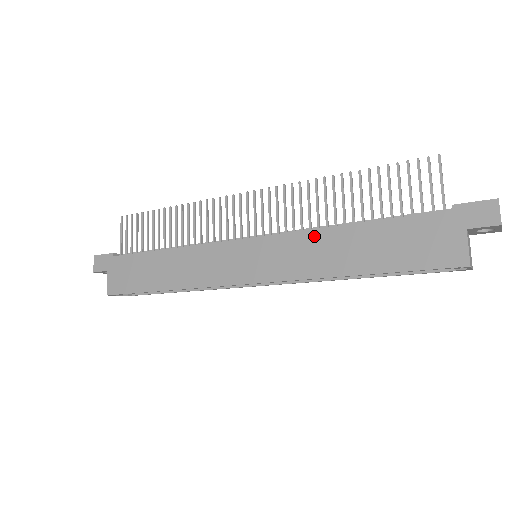
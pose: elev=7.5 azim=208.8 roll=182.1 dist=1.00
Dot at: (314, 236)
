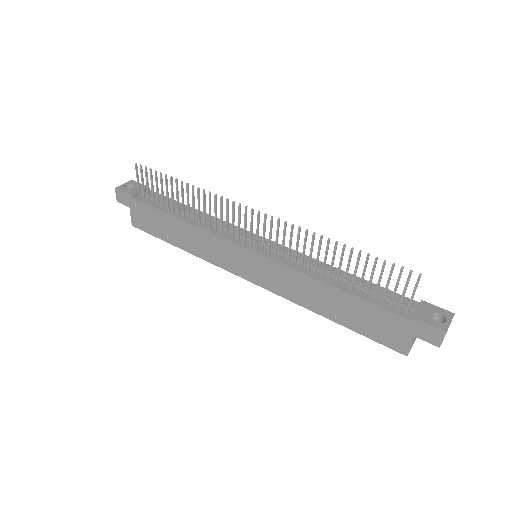
Dot at: (302, 278)
